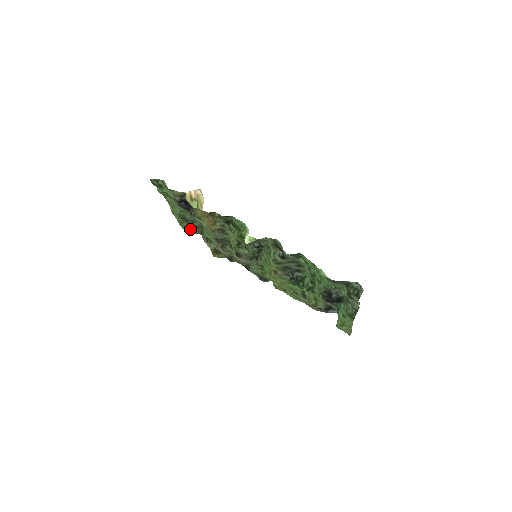
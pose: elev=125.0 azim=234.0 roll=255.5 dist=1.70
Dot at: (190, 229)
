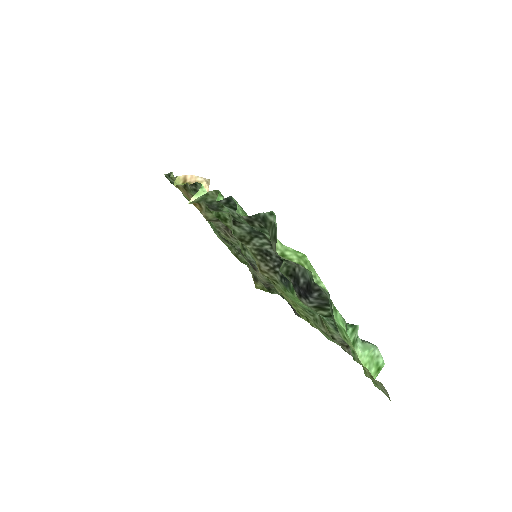
Dot at: (241, 257)
